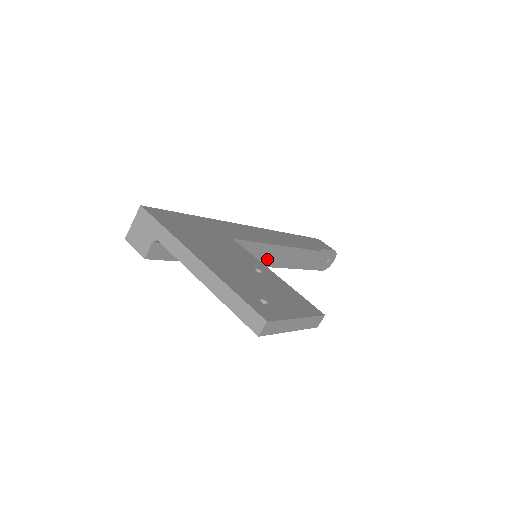
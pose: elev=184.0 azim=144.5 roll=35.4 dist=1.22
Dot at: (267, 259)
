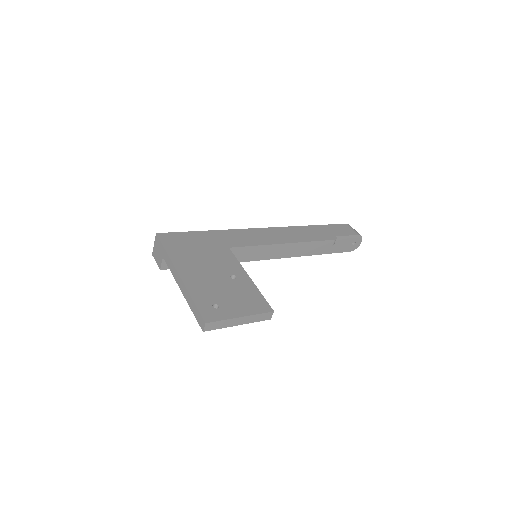
Dot at: (277, 253)
